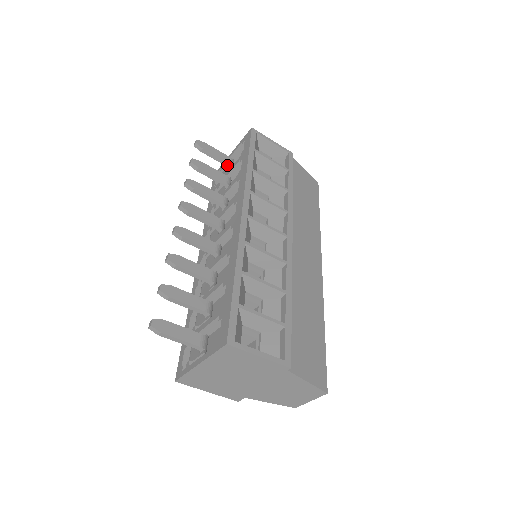
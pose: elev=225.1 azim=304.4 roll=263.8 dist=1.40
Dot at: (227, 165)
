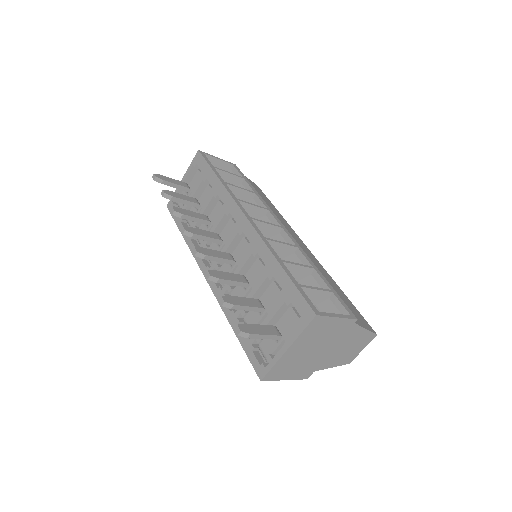
Dot at: (186, 190)
